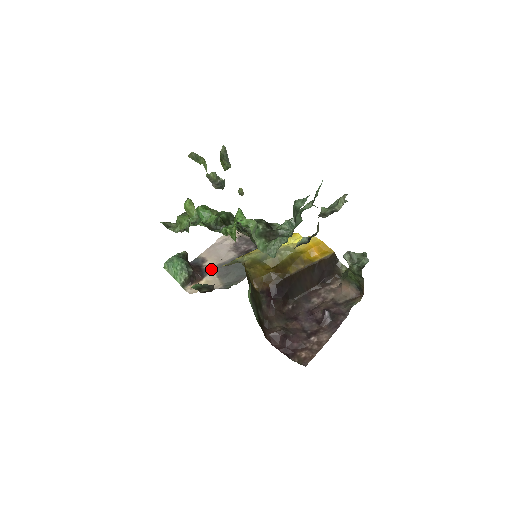
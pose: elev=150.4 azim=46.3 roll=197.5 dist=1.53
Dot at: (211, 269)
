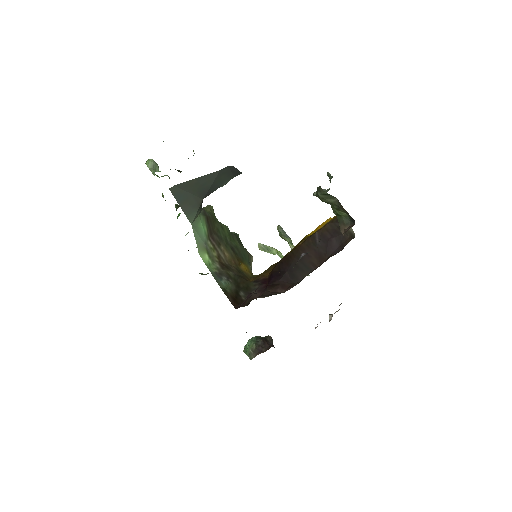
Dot at: occluded
